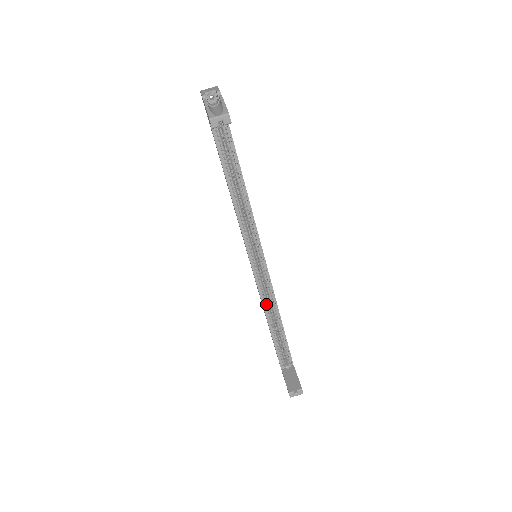
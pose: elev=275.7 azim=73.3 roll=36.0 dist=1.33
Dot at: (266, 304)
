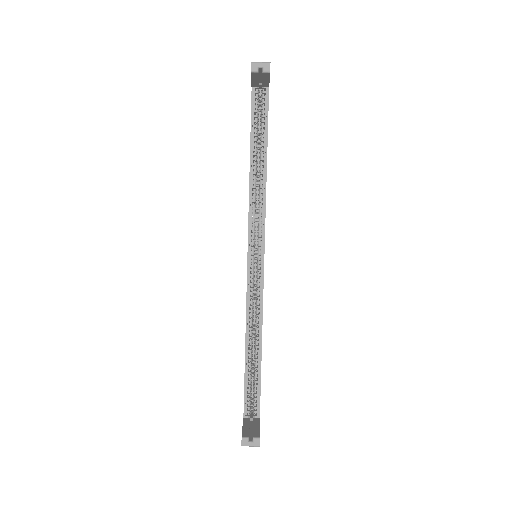
Dot at: (250, 318)
